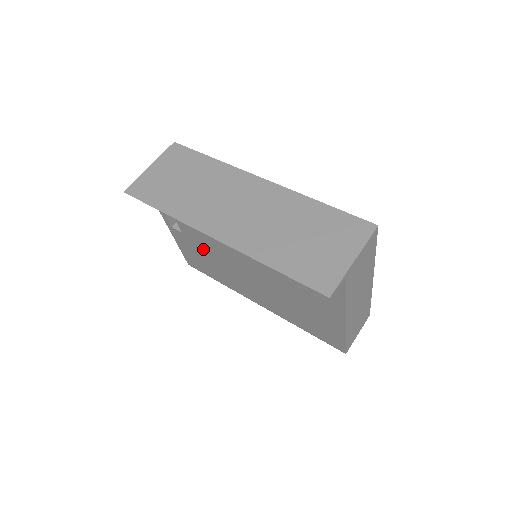
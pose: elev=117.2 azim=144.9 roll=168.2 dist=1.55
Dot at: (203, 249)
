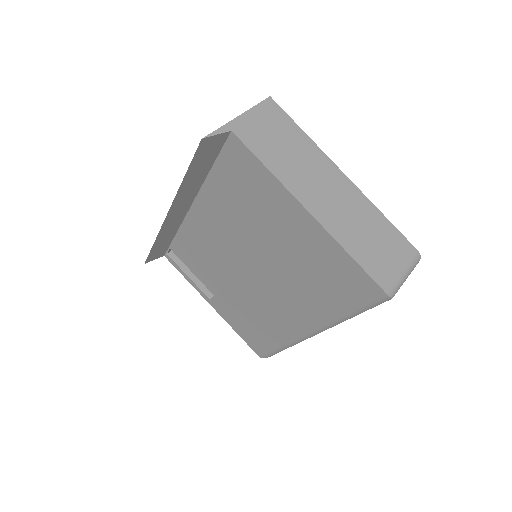
Dot at: (231, 297)
